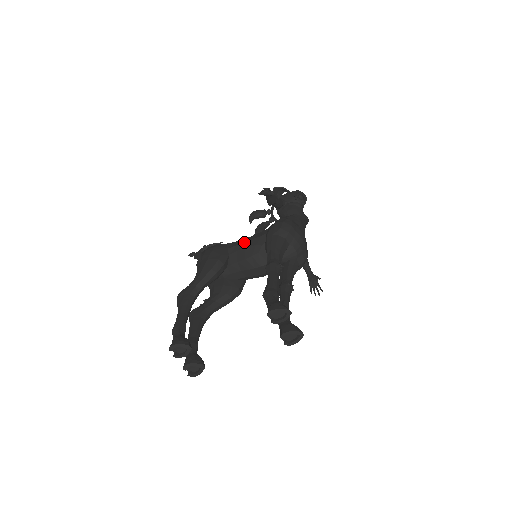
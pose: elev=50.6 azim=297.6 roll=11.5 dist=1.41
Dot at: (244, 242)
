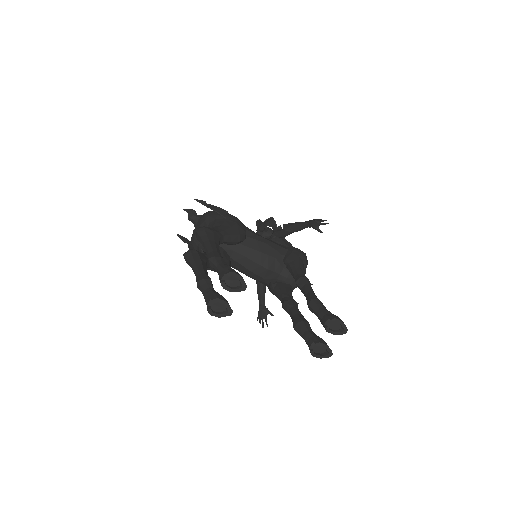
Dot at: occluded
